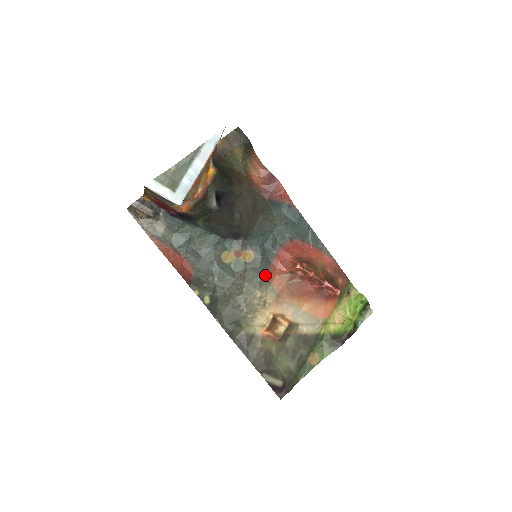
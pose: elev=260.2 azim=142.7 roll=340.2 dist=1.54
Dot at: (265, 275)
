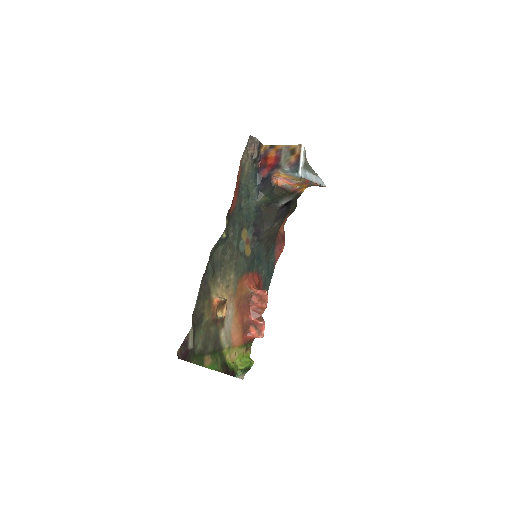
Dot at: (242, 273)
